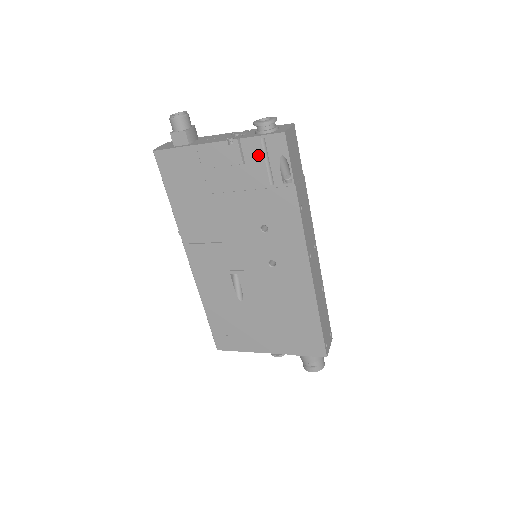
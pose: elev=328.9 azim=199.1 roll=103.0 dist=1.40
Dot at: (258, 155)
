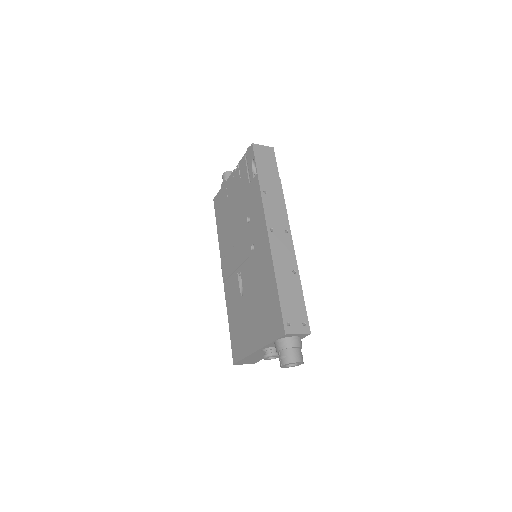
Dot at: (244, 167)
